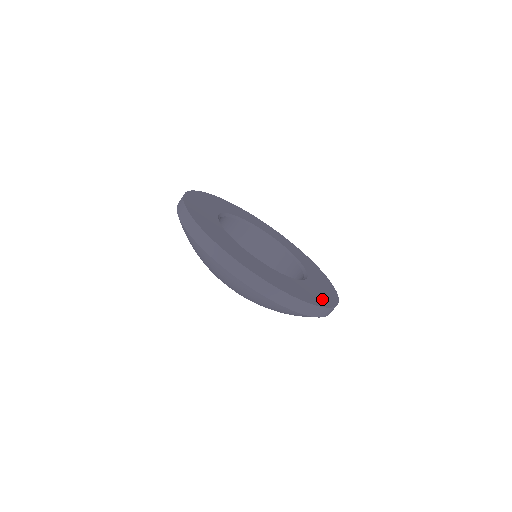
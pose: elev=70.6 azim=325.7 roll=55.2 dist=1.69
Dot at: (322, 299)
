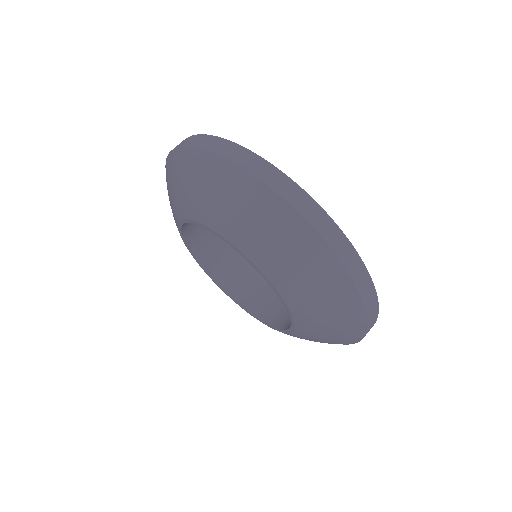
Dot at: occluded
